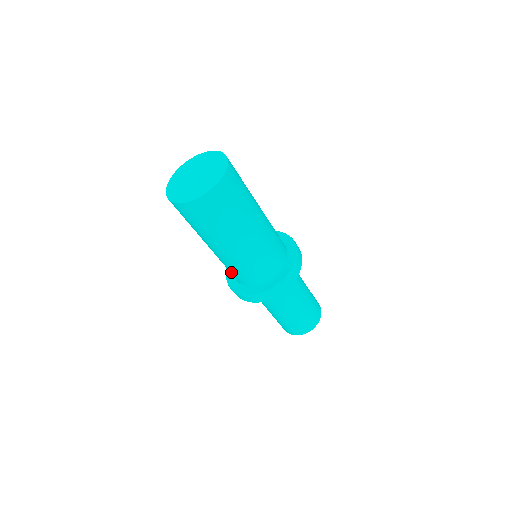
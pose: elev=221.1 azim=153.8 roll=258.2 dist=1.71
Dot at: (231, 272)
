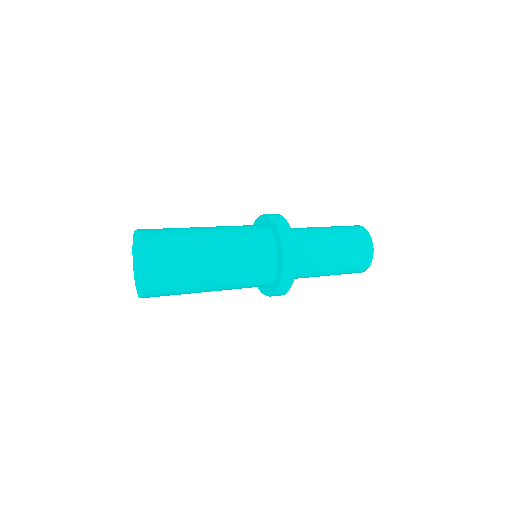
Dot at: occluded
